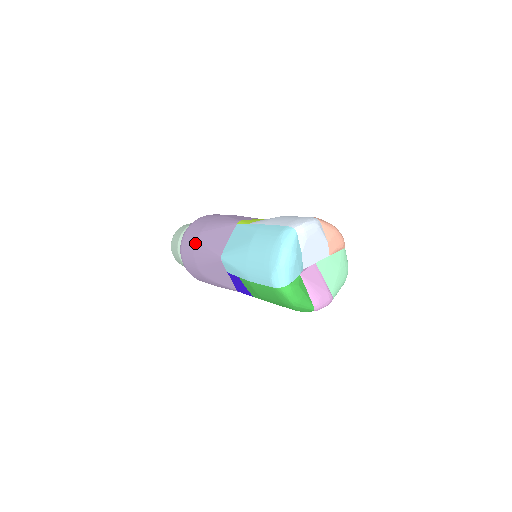
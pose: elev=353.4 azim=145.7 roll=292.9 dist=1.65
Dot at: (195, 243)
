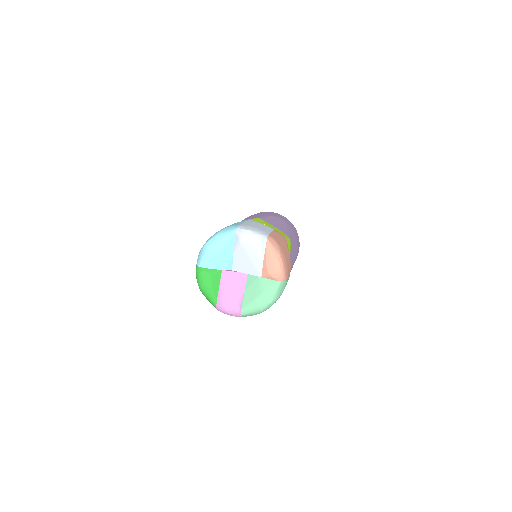
Dot at: occluded
